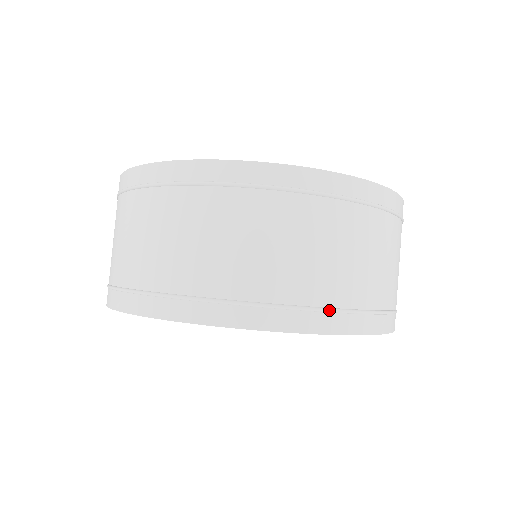
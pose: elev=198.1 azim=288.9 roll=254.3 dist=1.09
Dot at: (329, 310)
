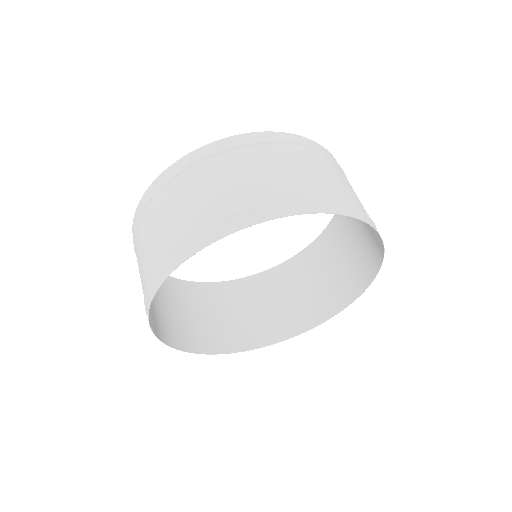
Dot at: (336, 201)
